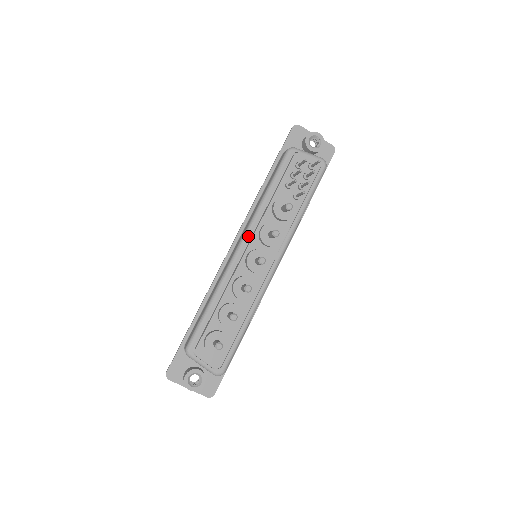
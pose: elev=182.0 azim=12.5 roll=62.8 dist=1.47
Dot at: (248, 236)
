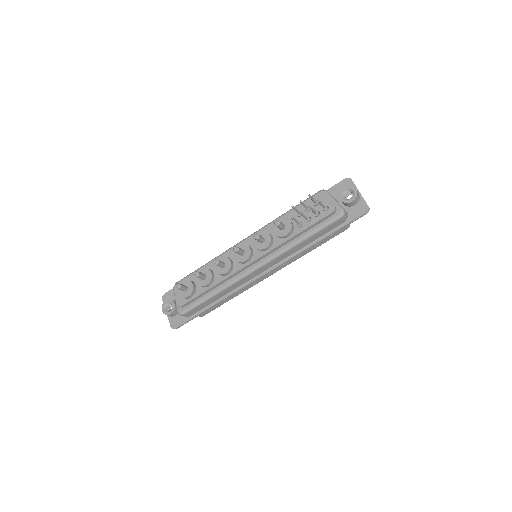
Dot at: (253, 235)
